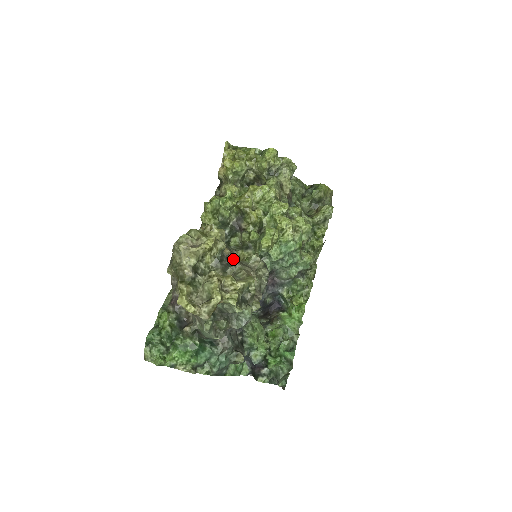
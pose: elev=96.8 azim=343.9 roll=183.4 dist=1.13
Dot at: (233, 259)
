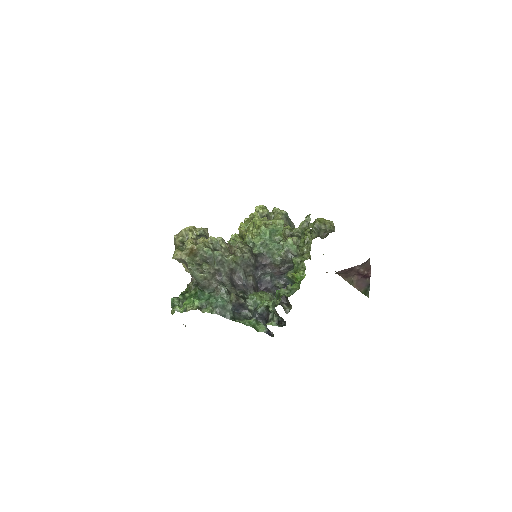
Dot at: occluded
